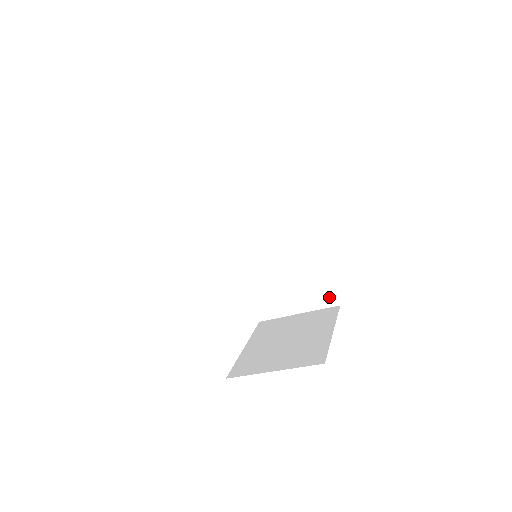
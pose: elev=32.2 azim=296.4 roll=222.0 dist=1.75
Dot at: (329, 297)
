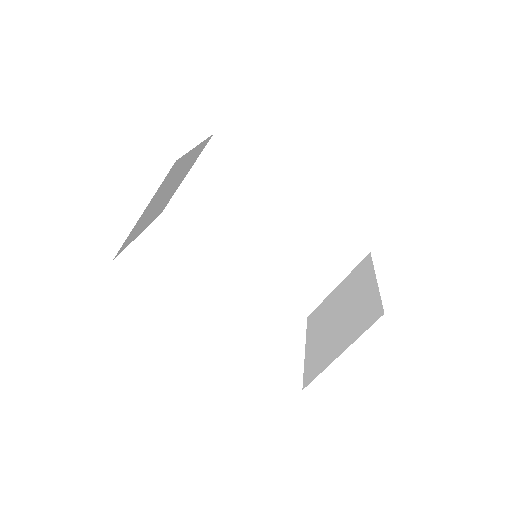
Dot at: (354, 251)
